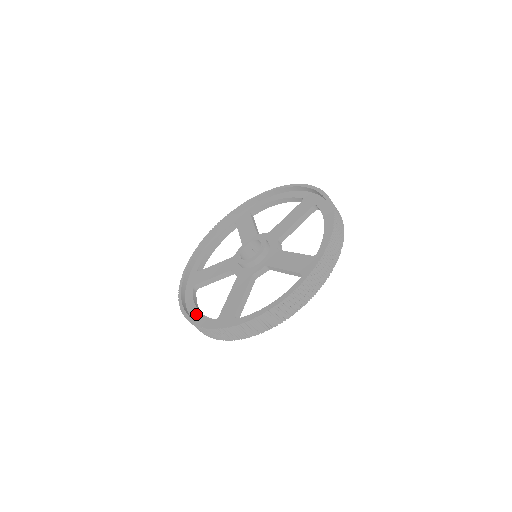
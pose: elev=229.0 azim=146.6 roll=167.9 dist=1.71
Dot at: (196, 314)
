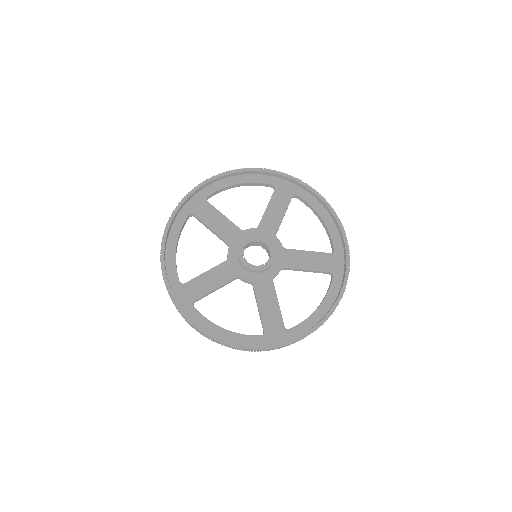
Dot at: (171, 253)
